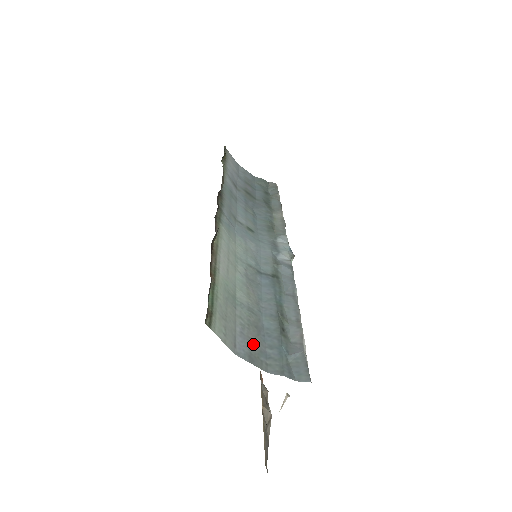
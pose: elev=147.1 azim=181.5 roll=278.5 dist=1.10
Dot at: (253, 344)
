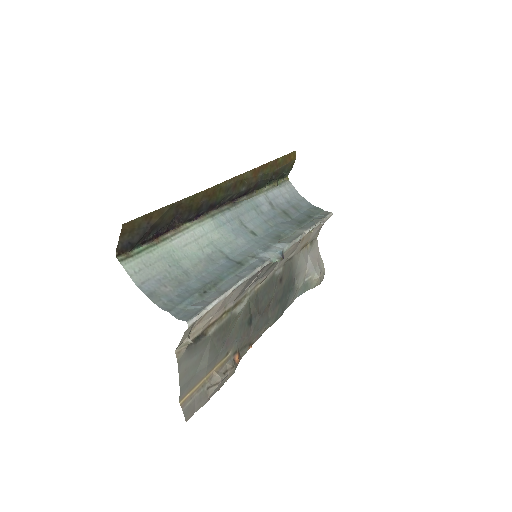
Dot at: (163, 289)
